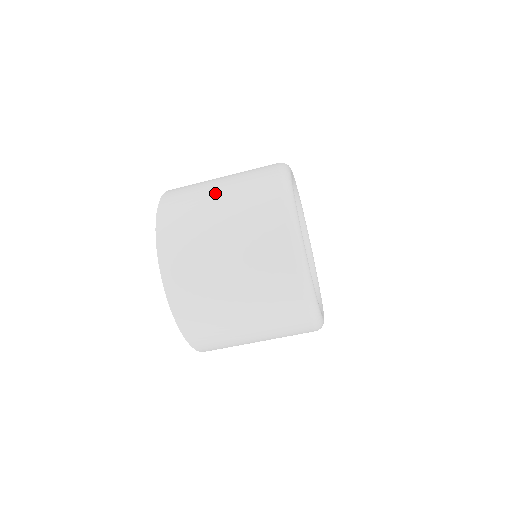
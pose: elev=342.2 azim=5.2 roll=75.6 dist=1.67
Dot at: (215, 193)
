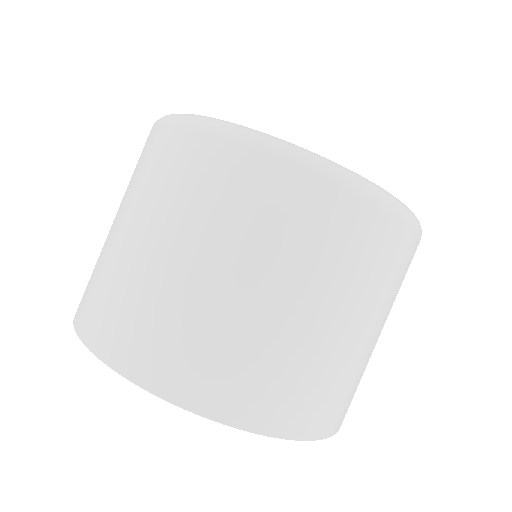
Dot at: occluded
